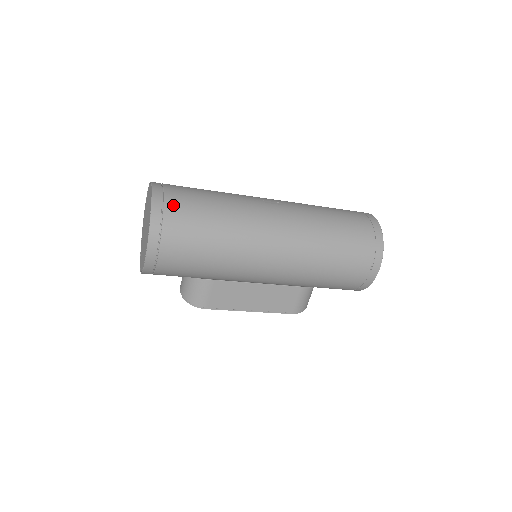
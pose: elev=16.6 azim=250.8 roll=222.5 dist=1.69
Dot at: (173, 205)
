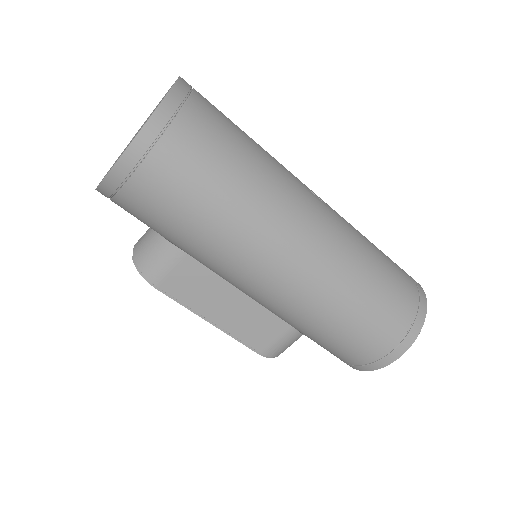
Dot at: (194, 117)
